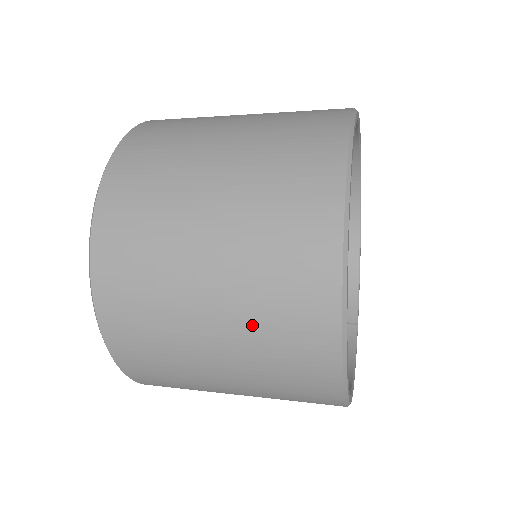
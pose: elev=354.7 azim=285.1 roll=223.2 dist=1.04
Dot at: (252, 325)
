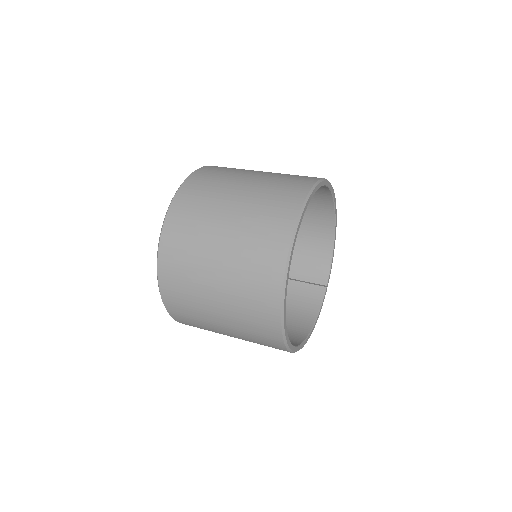
Dot at: (240, 323)
